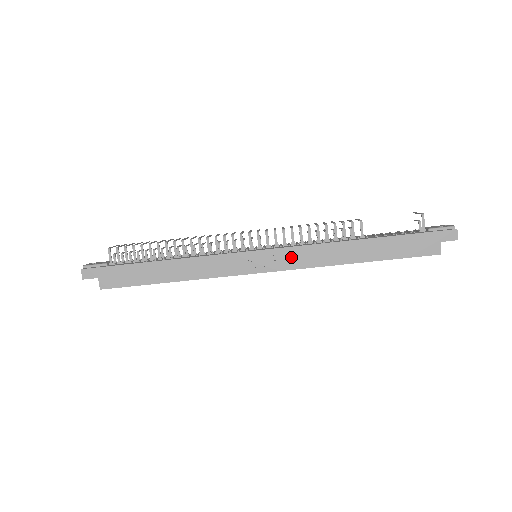
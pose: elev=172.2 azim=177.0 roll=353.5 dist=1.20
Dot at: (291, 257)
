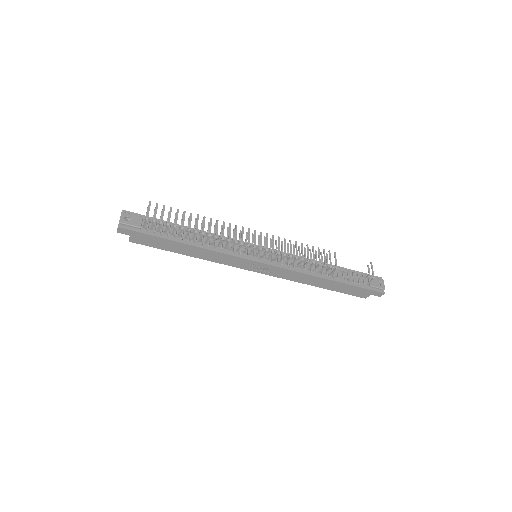
Dot at: (280, 272)
